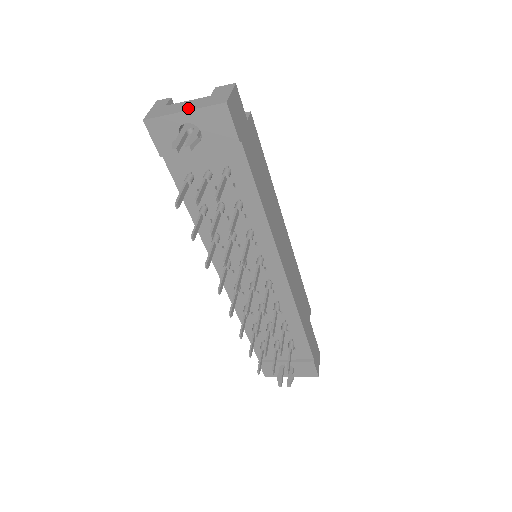
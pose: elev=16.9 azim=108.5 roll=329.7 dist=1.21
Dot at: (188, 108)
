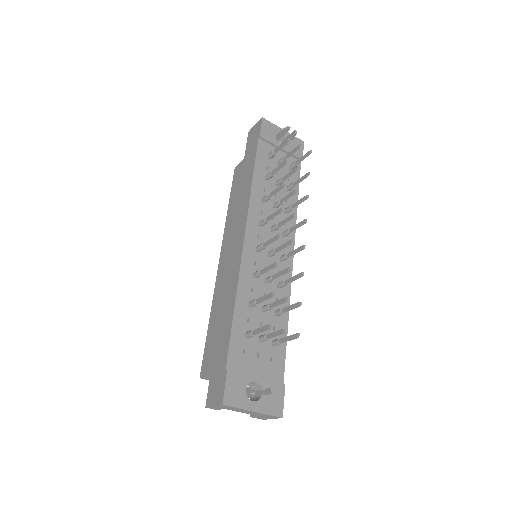
Dot at: occluded
